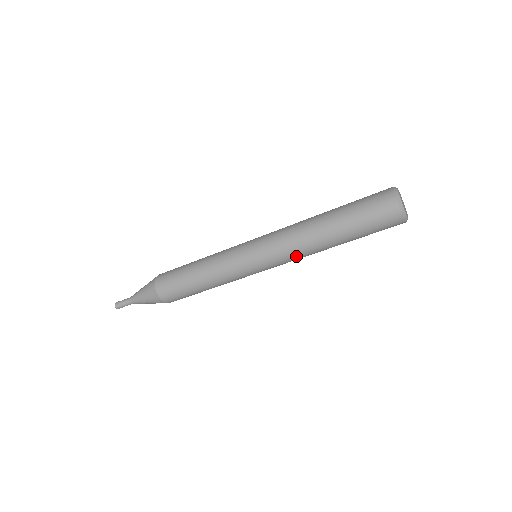
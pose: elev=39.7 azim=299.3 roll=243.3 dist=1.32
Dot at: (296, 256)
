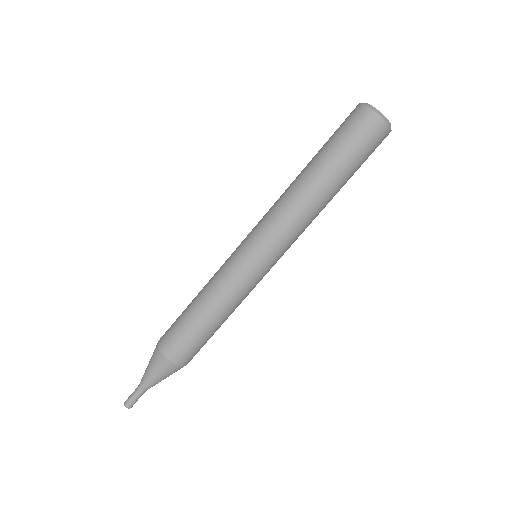
Dot at: (299, 228)
